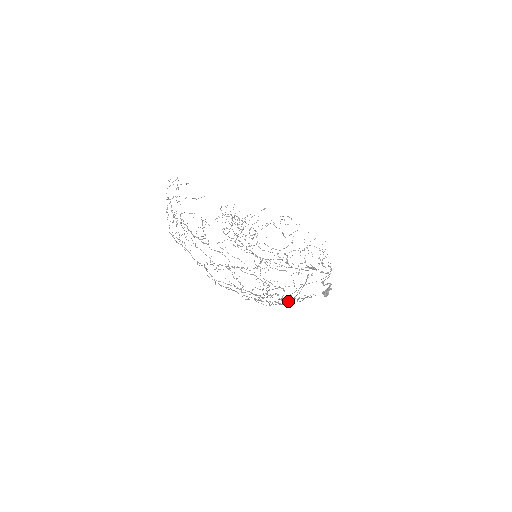
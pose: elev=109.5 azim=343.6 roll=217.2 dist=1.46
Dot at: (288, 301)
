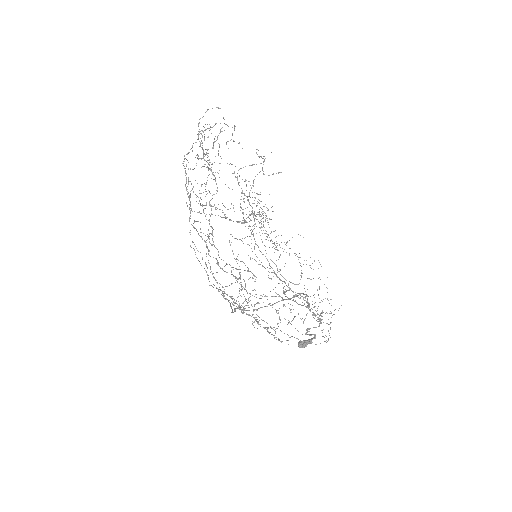
Dot at: occluded
